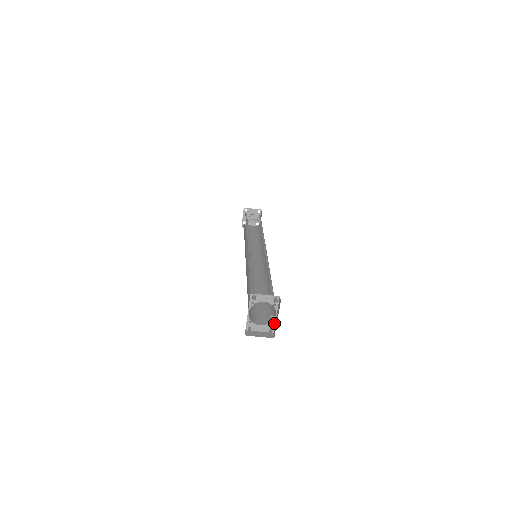
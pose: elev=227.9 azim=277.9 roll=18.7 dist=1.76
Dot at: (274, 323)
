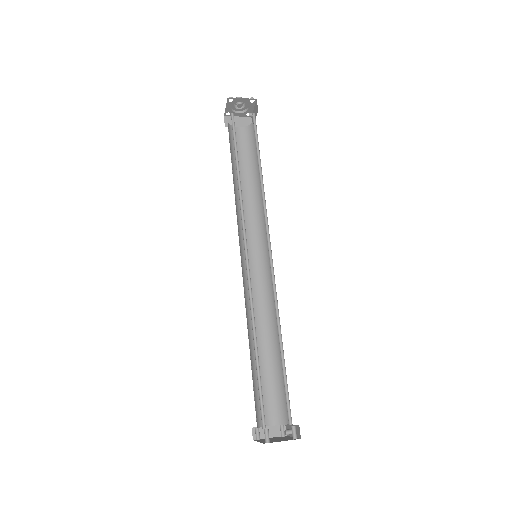
Dot at: (287, 424)
